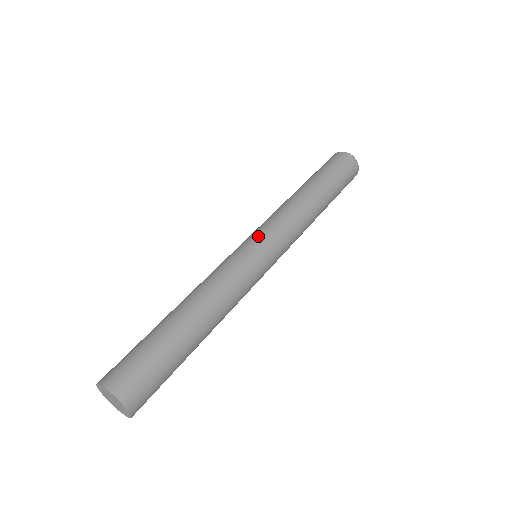
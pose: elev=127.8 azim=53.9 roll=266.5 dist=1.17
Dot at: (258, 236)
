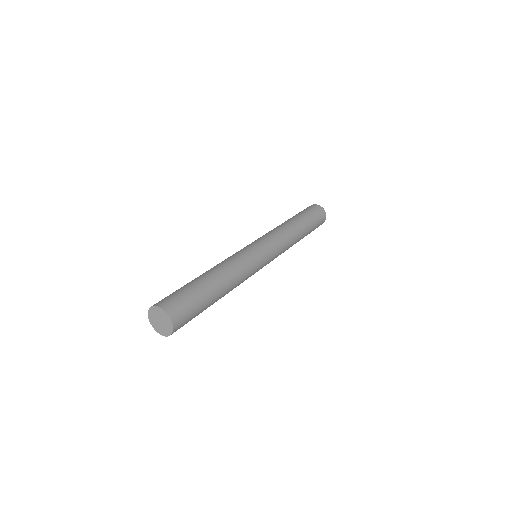
Dot at: (257, 241)
